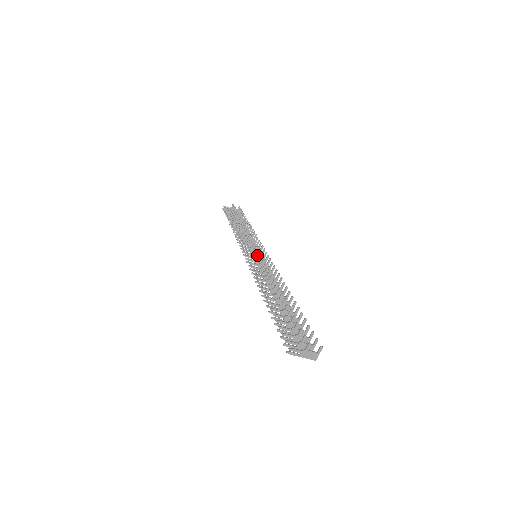
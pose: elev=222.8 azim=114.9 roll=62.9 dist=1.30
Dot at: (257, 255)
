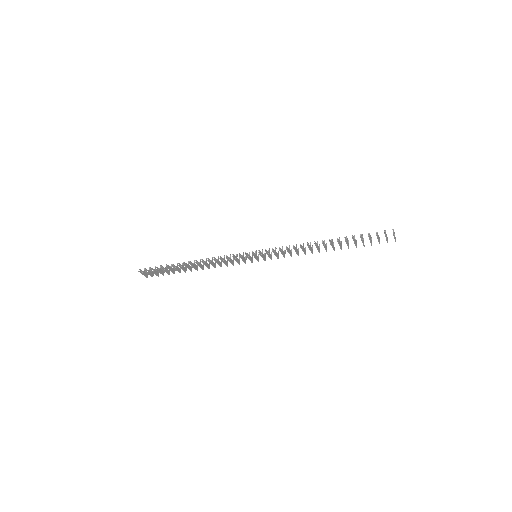
Dot at: (256, 255)
